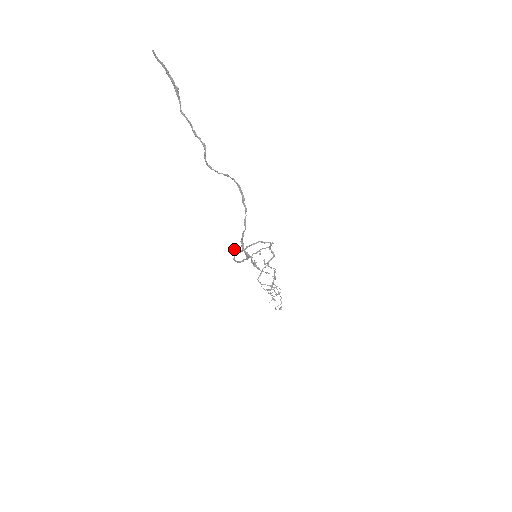
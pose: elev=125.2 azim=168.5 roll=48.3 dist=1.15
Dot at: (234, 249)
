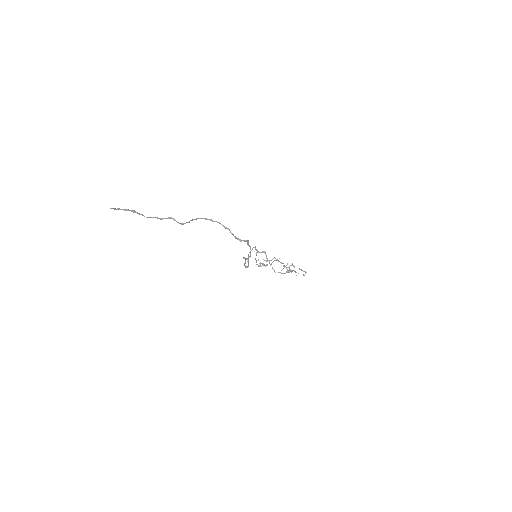
Dot at: occluded
